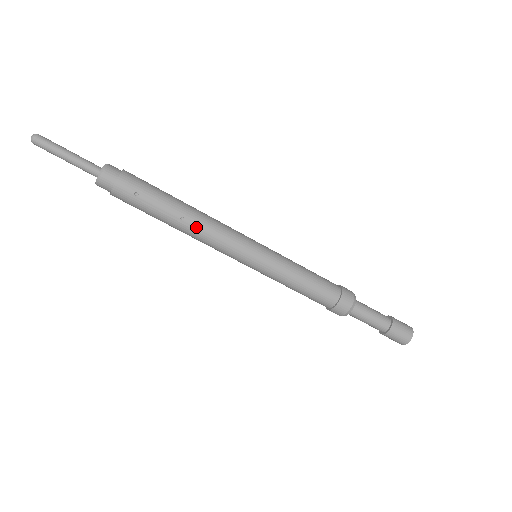
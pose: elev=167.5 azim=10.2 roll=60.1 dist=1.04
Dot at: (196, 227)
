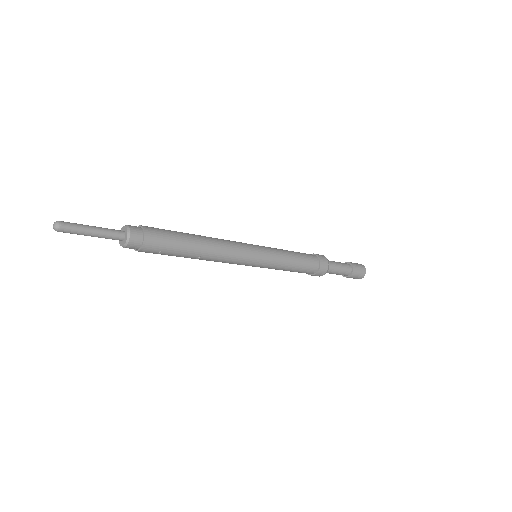
Dot at: (210, 259)
